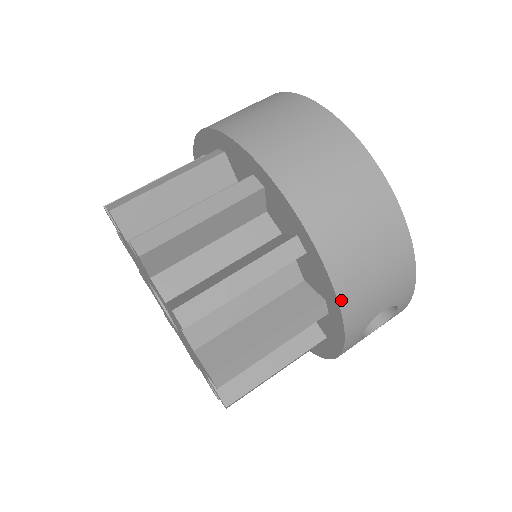
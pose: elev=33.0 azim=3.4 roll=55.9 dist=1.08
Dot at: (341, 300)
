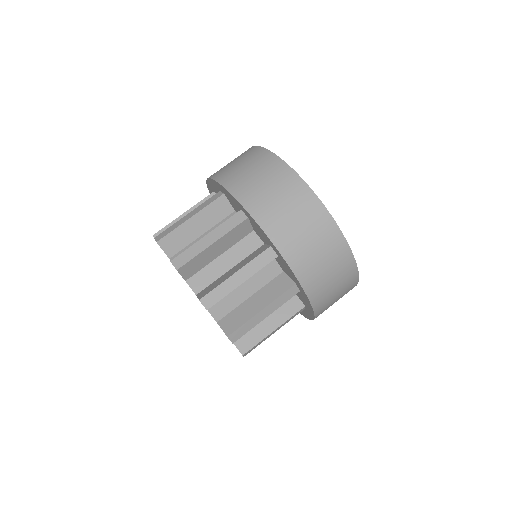
Dot at: (316, 313)
